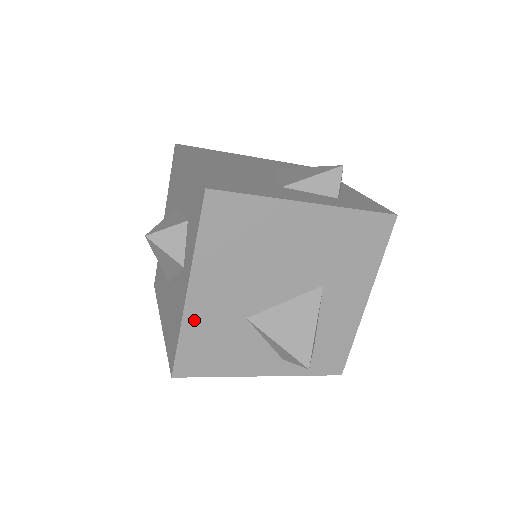
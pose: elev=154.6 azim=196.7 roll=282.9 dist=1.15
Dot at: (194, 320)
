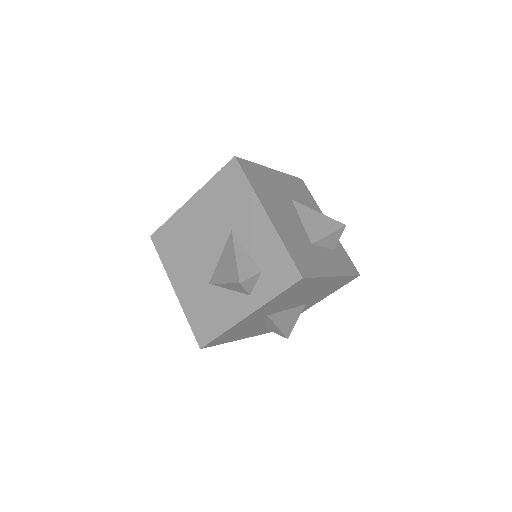
Dot at: (187, 304)
